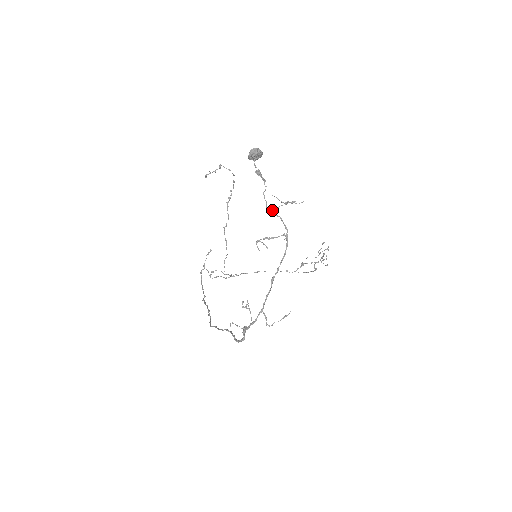
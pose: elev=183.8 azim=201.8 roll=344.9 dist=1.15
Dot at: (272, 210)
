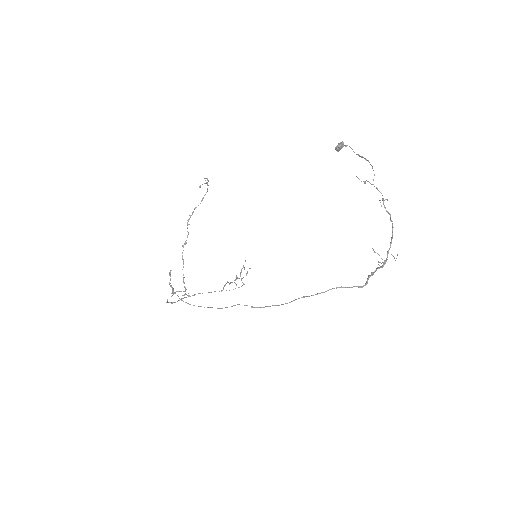
Dot at: (370, 183)
